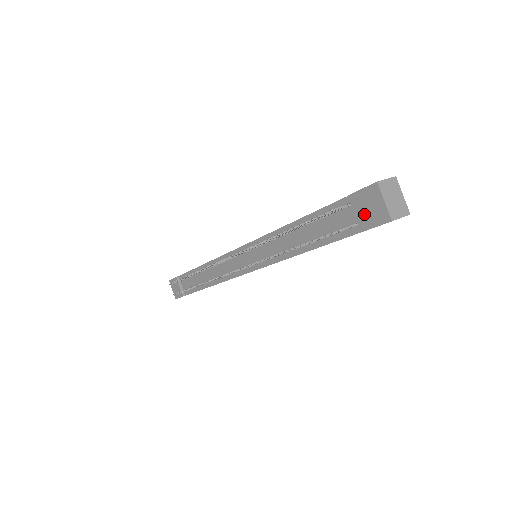
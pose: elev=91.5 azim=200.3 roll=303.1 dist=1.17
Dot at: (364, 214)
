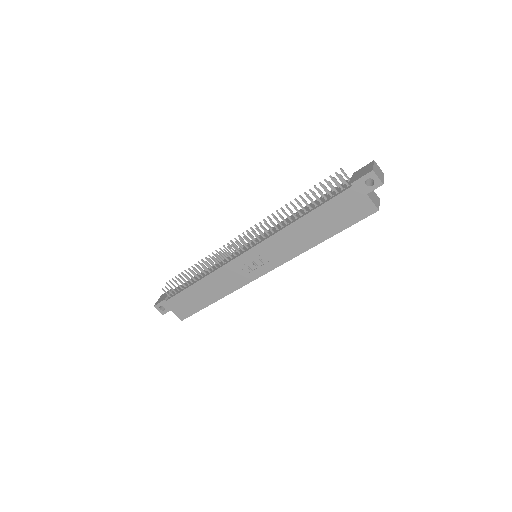
Dot at: (358, 175)
